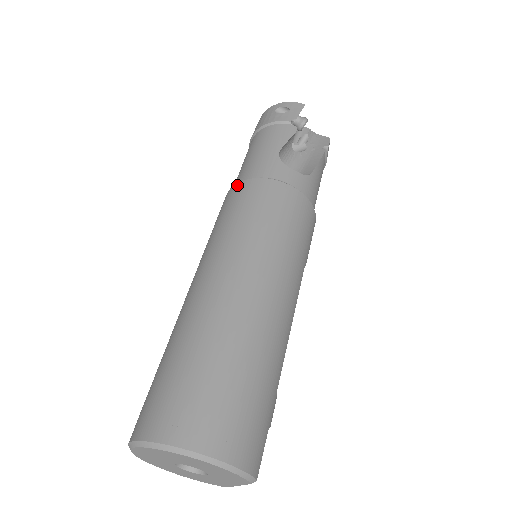
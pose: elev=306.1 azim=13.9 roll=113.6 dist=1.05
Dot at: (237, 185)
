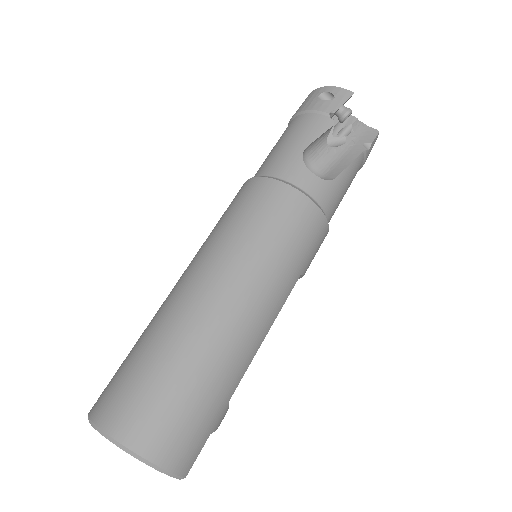
Dot at: (251, 180)
